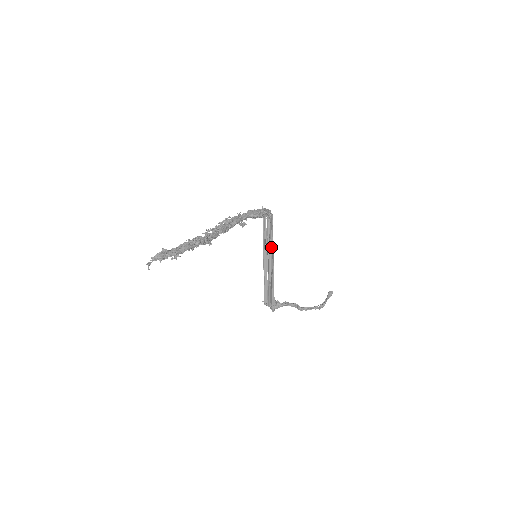
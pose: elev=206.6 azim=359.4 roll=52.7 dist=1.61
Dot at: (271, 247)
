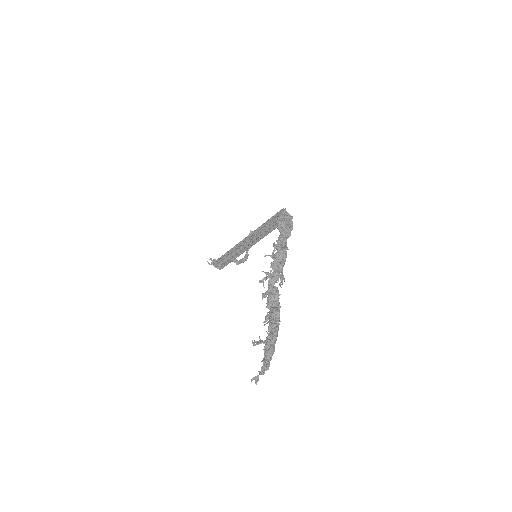
Dot at: (263, 237)
